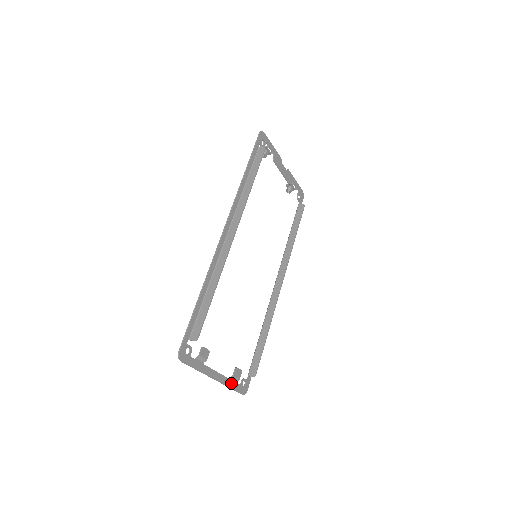
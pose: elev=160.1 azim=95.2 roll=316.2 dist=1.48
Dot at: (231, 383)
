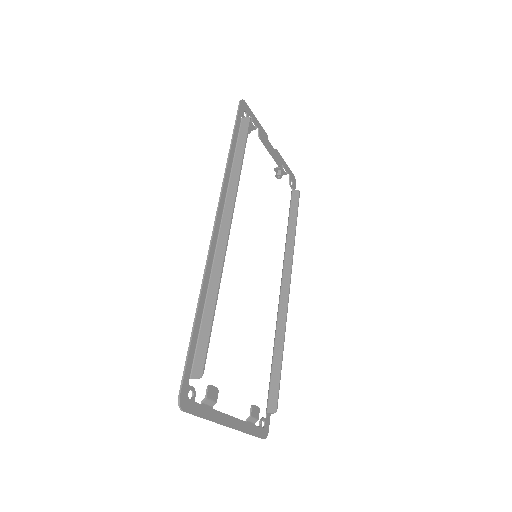
Dot at: (249, 427)
